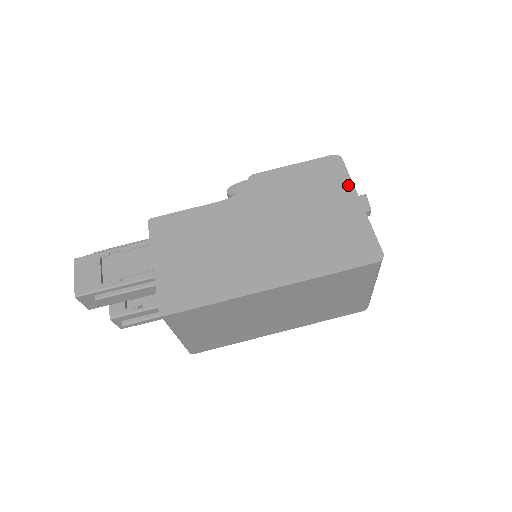
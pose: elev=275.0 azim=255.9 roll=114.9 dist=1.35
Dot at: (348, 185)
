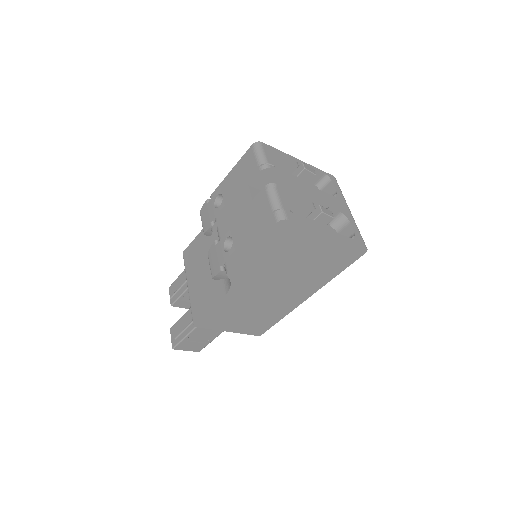
Dot at: (310, 233)
